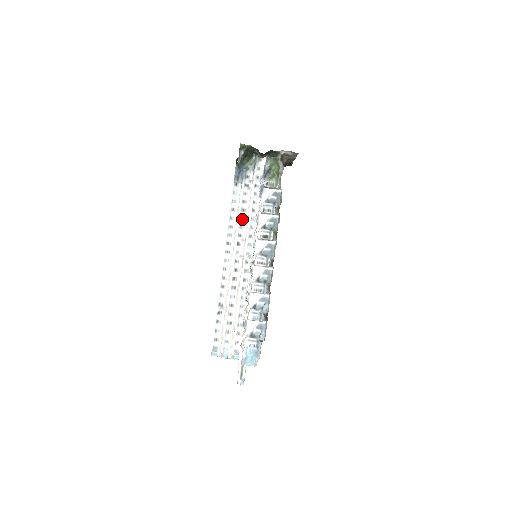
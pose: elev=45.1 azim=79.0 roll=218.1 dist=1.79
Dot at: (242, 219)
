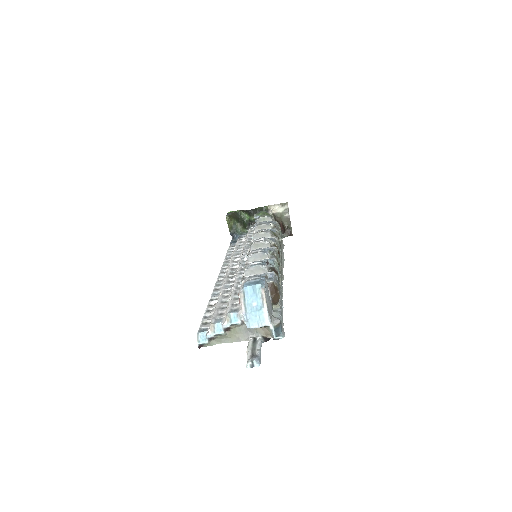
Dot at: (239, 251)
